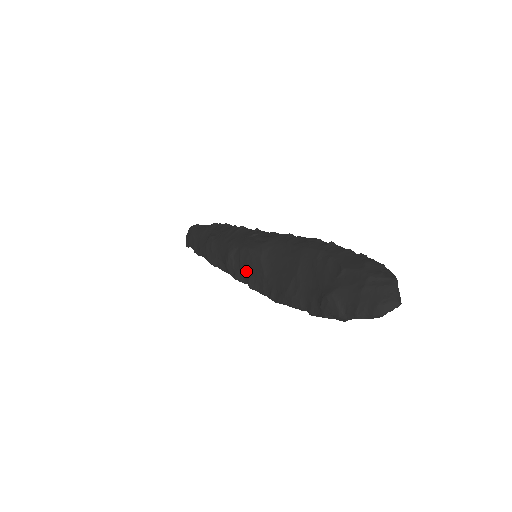
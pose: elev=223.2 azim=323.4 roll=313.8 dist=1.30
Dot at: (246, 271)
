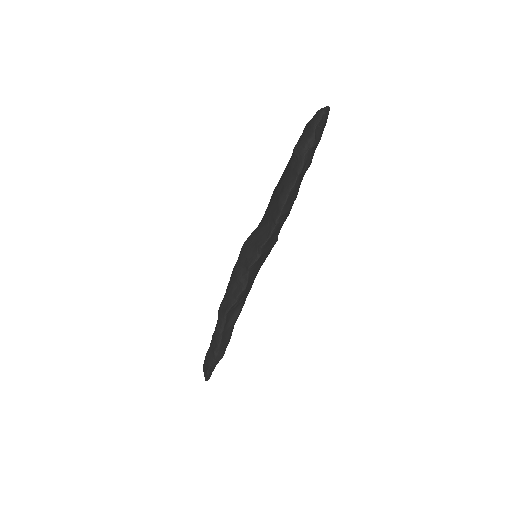
Dot at: (251, 250)
